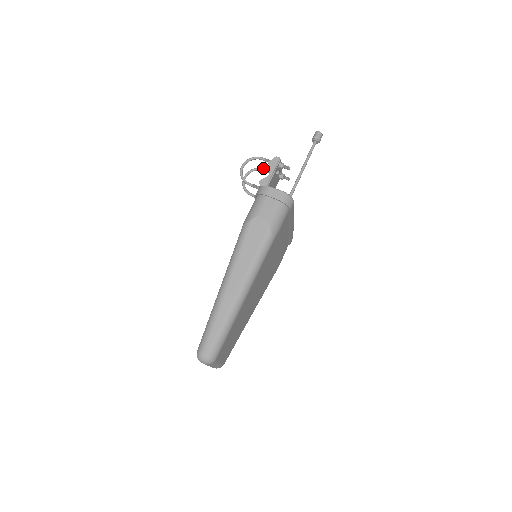
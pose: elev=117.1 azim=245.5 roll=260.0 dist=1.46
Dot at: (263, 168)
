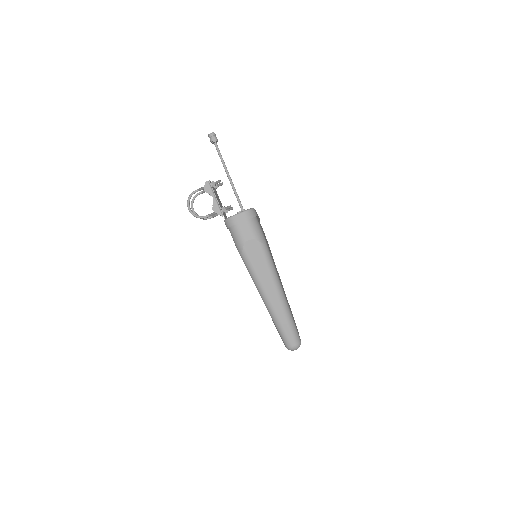
Dot at: (198, 193)
